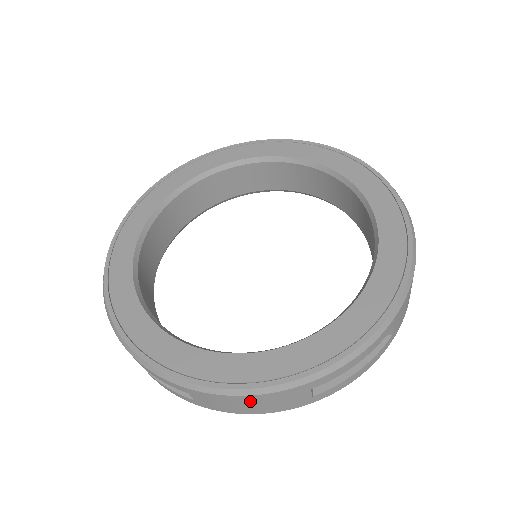
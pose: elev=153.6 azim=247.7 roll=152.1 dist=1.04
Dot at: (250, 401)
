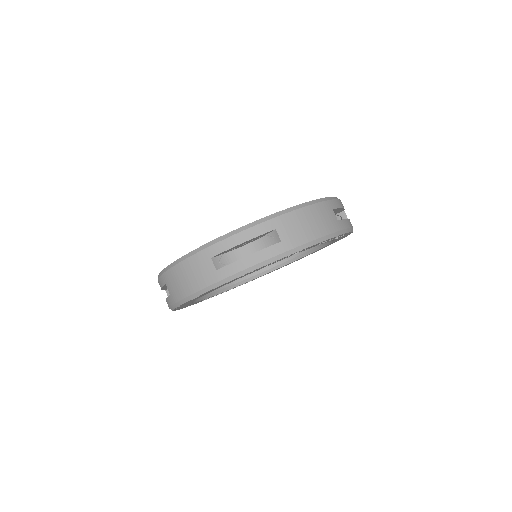
Dot at: (183, 272)
